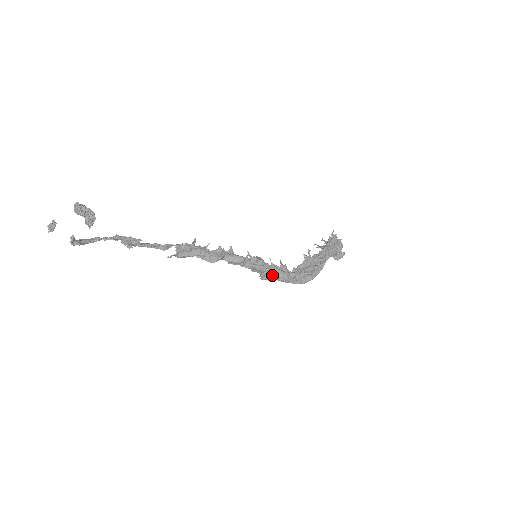
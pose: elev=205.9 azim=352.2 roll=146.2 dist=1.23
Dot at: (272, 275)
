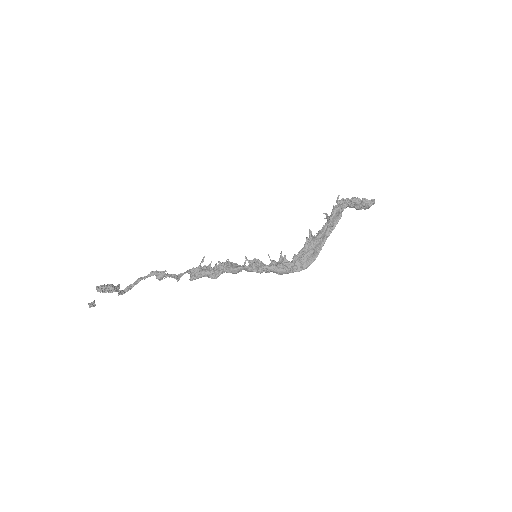
Dot at: occluded
